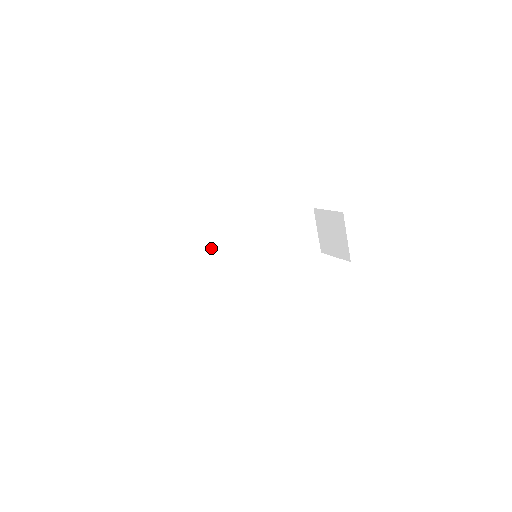
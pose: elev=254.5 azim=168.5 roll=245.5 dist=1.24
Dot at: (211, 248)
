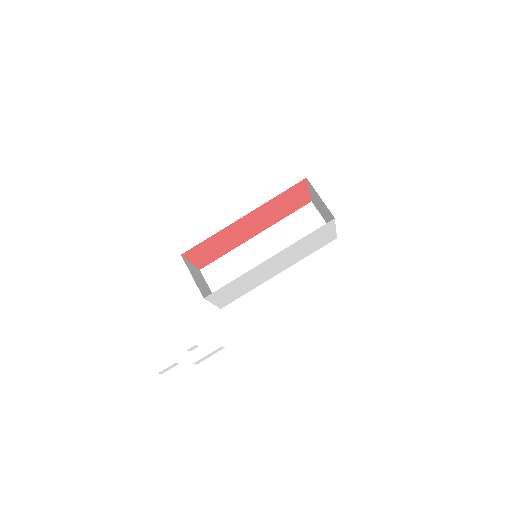
Dot at: (222, 267)
